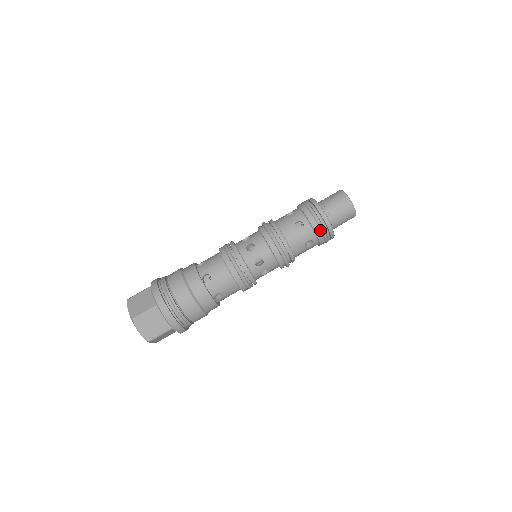
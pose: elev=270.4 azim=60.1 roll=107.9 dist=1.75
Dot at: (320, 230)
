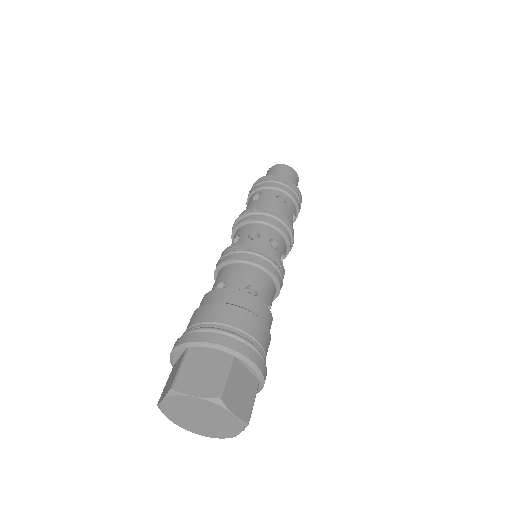
Dot at: (275, 183)
